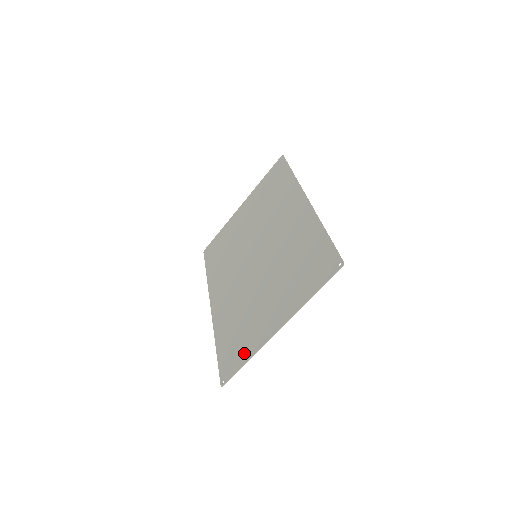
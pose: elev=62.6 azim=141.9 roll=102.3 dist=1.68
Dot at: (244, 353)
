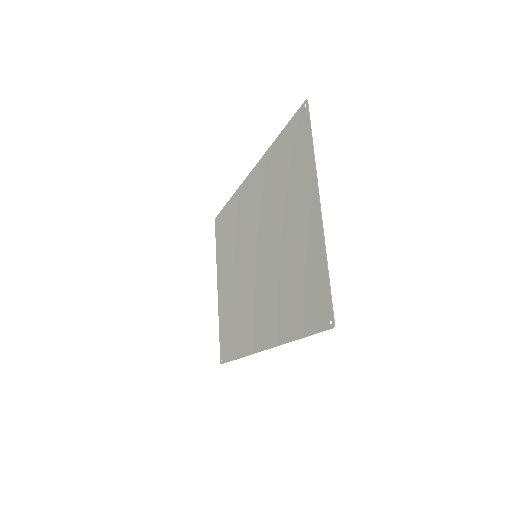
Dot at: (318, 272)
